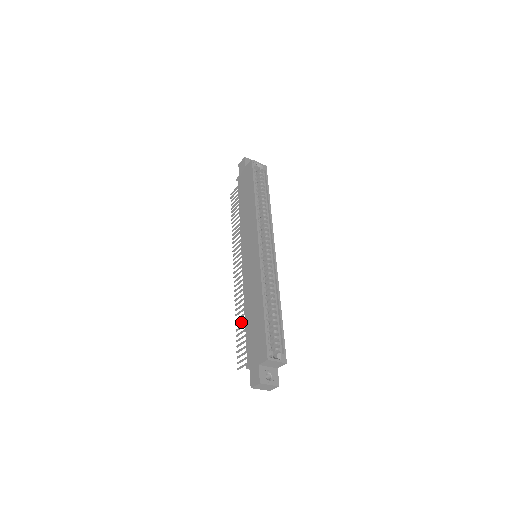
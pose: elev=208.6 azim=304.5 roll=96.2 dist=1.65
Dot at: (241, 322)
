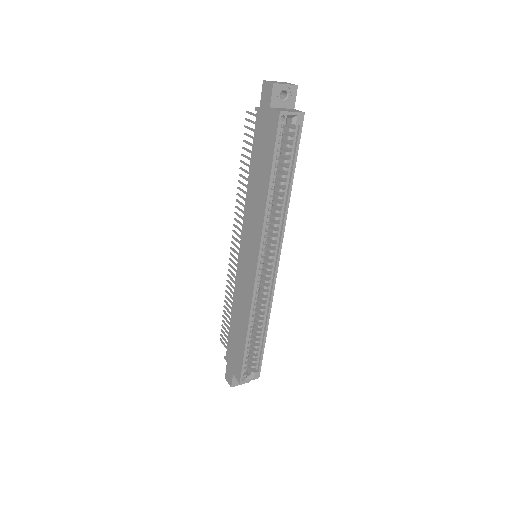
Dot at: (229, 307)
